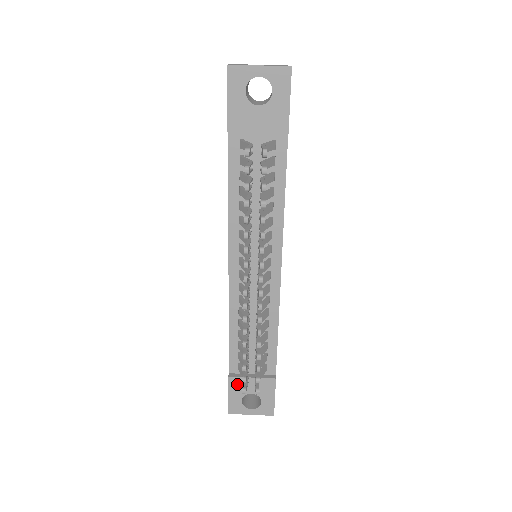
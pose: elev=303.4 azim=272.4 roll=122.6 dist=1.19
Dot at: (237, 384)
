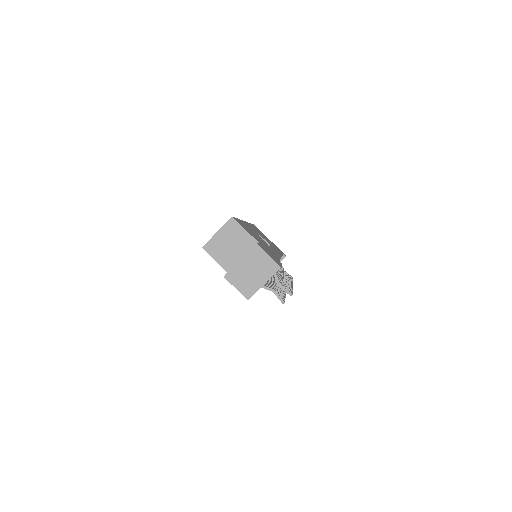
Dot at: occluded
